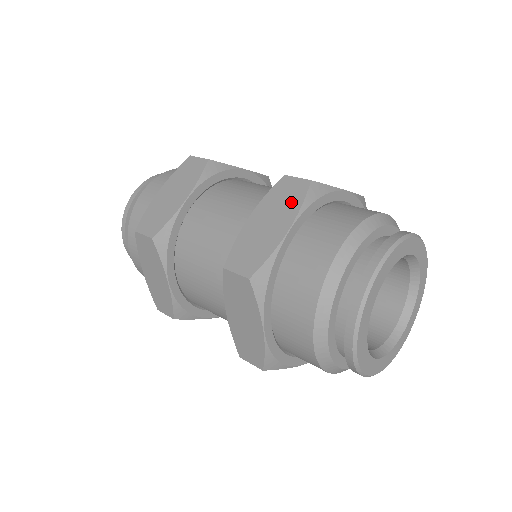
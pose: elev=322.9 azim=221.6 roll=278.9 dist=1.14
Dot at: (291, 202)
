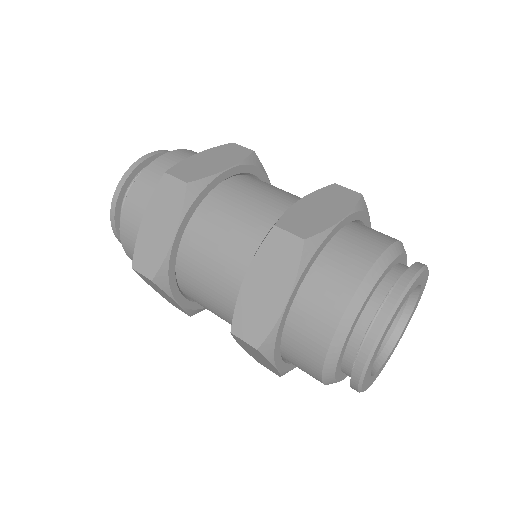
Dot at: (344, 201)
